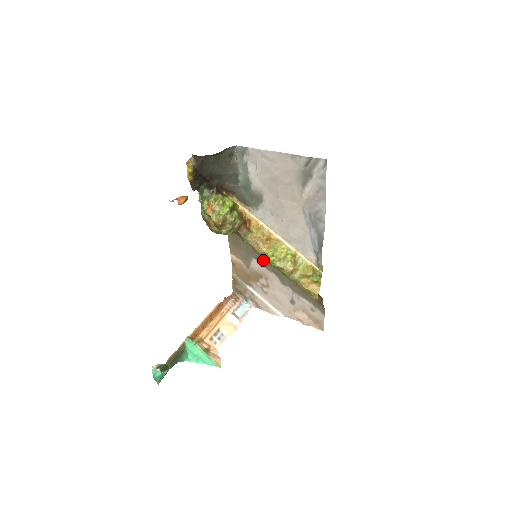
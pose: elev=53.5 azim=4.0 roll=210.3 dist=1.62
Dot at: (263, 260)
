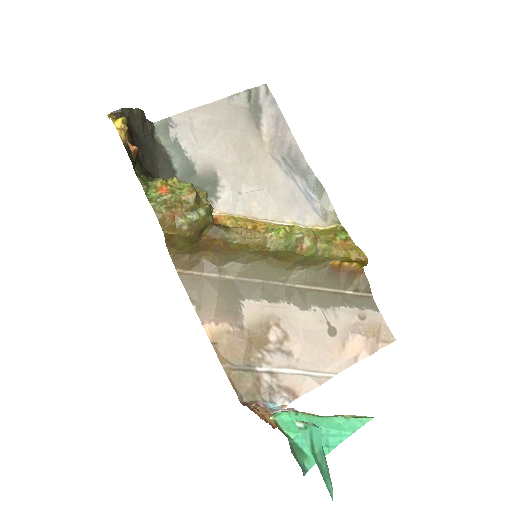
Dot at: (258, 289)
